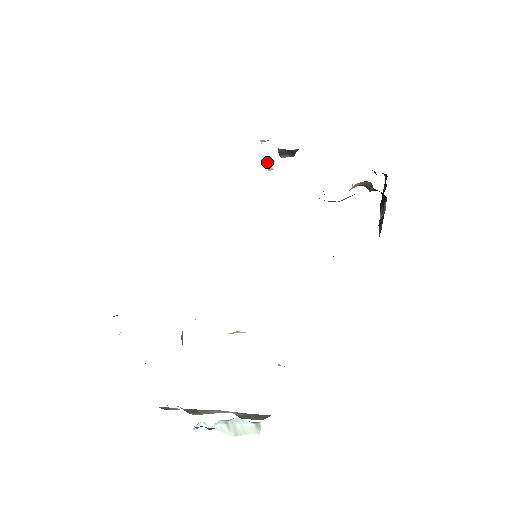
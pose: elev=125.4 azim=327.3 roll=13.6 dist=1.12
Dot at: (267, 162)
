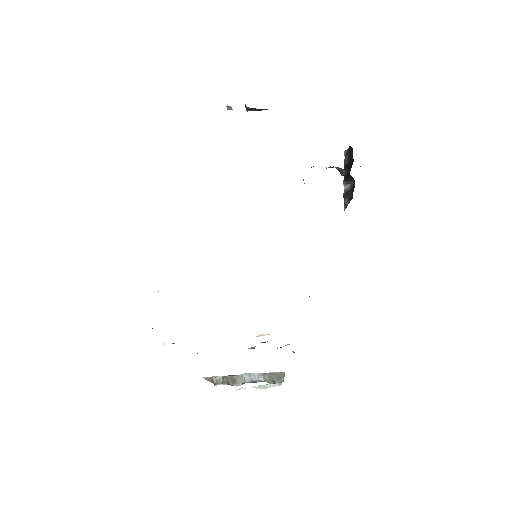
Dot at: (228, 106)
